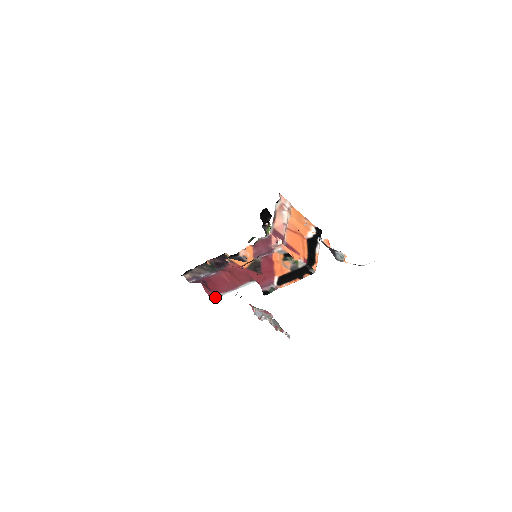
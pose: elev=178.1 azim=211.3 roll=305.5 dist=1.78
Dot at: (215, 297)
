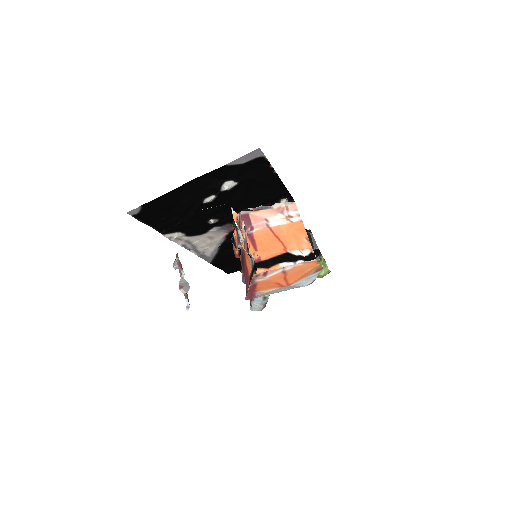
Dot at: (251, 307)
